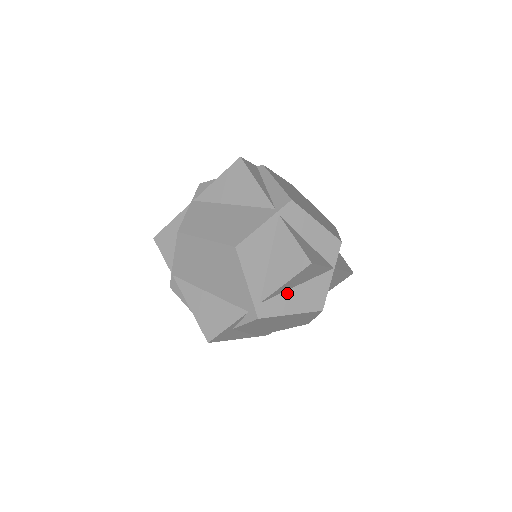
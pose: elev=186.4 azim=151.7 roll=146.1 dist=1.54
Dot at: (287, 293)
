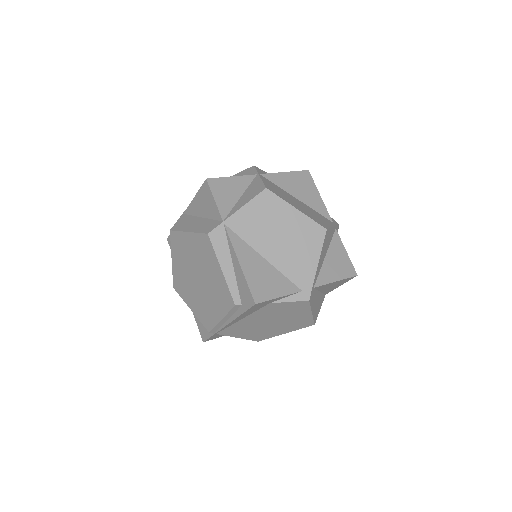
Dot at: (317, 293)
